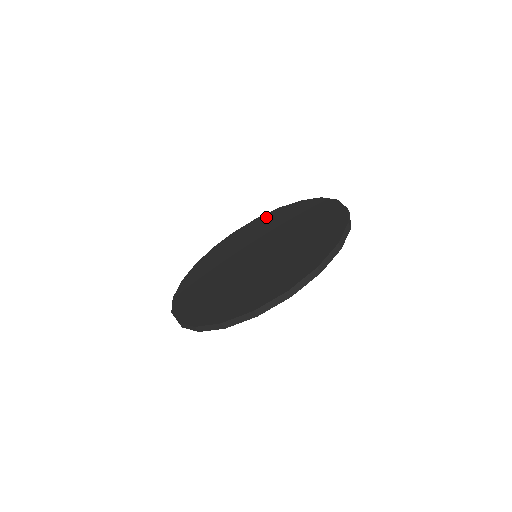
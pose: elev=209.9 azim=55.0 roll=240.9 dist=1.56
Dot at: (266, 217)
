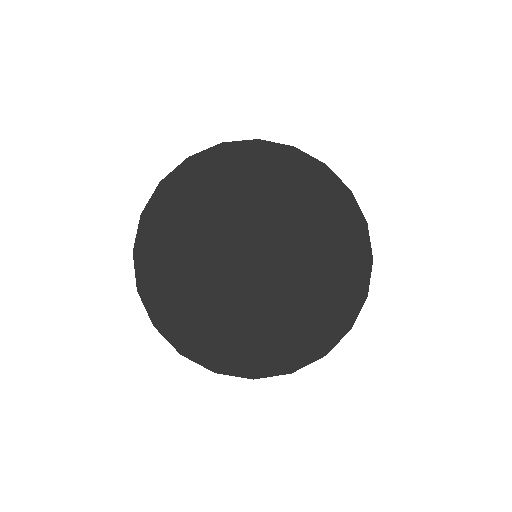
Dot at: (242, 154)
